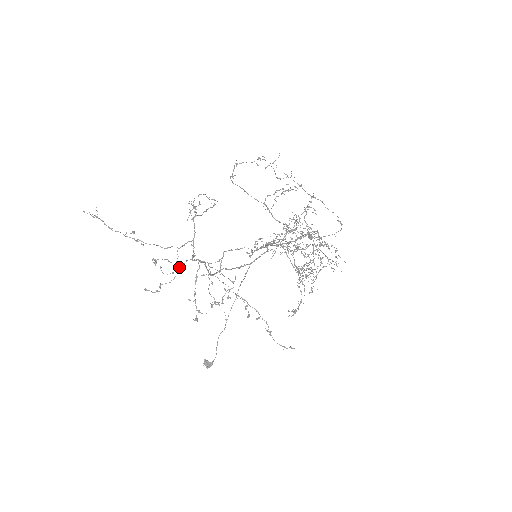
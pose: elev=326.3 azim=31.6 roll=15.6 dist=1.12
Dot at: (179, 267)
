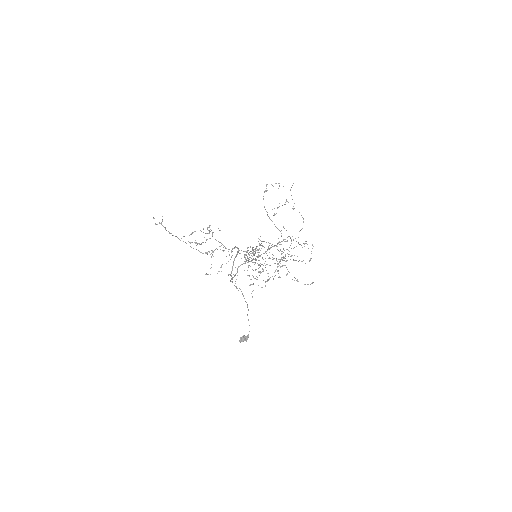
Dot at: occluded
